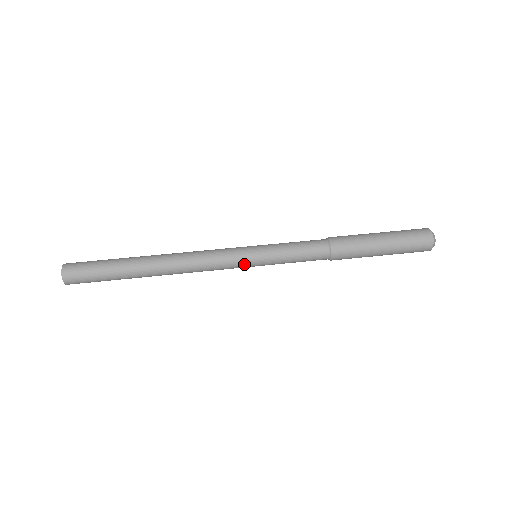
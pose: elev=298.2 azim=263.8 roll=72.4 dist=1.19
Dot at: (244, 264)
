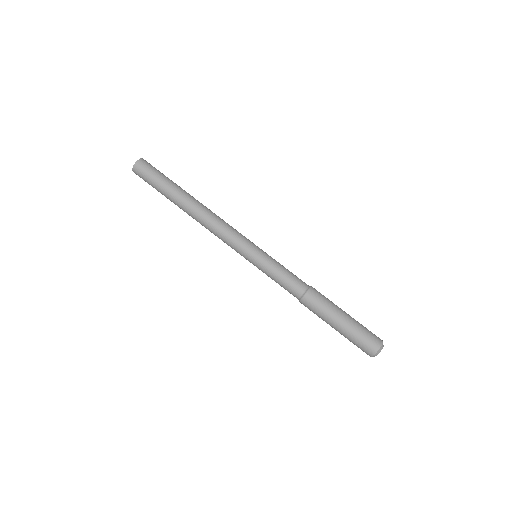
Dot at: (246, 249)
